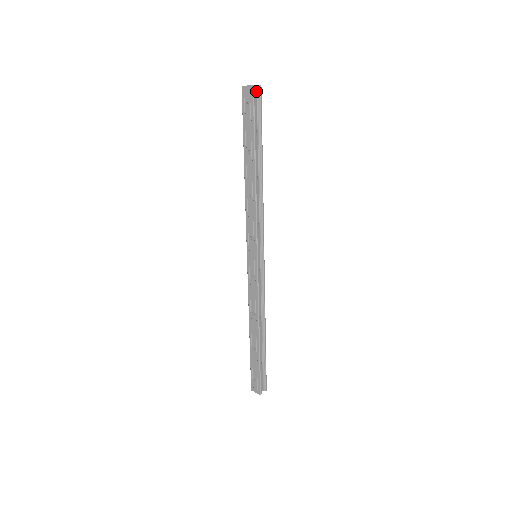
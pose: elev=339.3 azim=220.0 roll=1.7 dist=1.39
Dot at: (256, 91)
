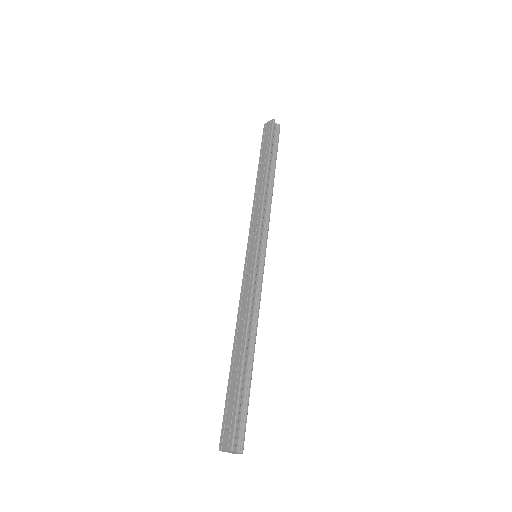
Dot at: (275, 127)
